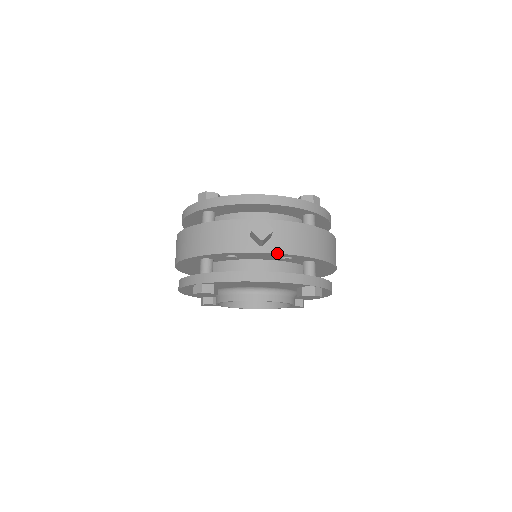
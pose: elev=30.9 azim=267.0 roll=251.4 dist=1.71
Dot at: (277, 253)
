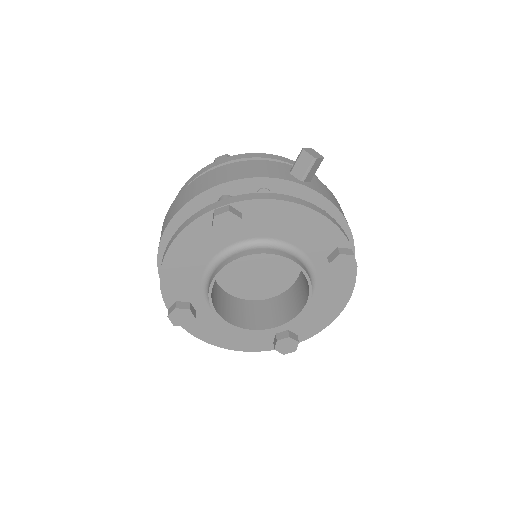
Dot at: (319, 193)
